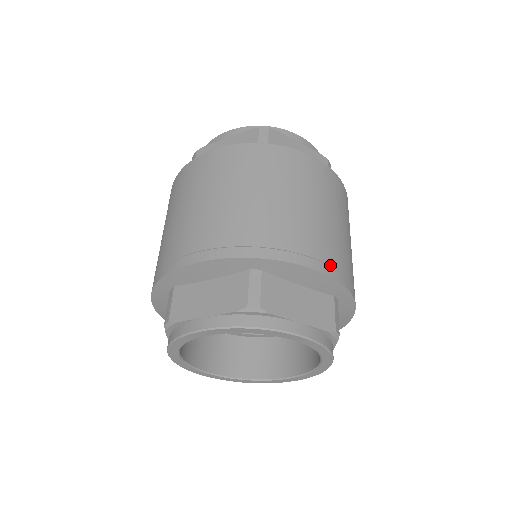
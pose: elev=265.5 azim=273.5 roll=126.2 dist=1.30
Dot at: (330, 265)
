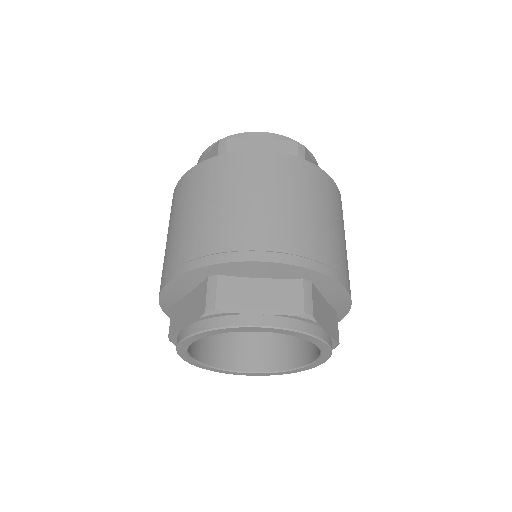
Dot at: occluded
